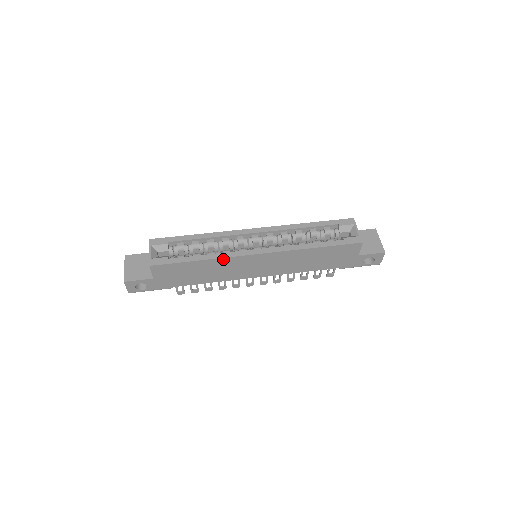
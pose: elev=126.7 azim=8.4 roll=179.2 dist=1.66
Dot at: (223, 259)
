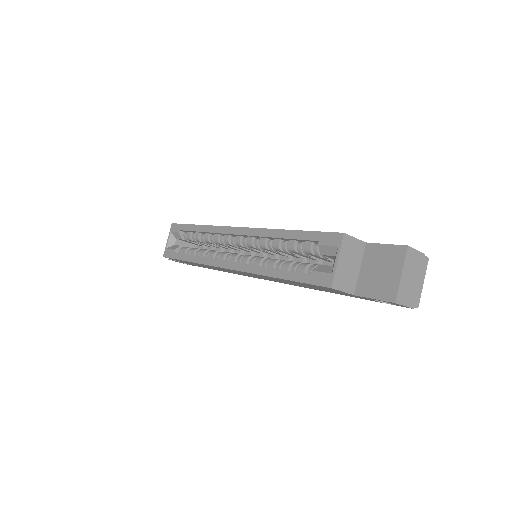
Dot at: (205, 264)
